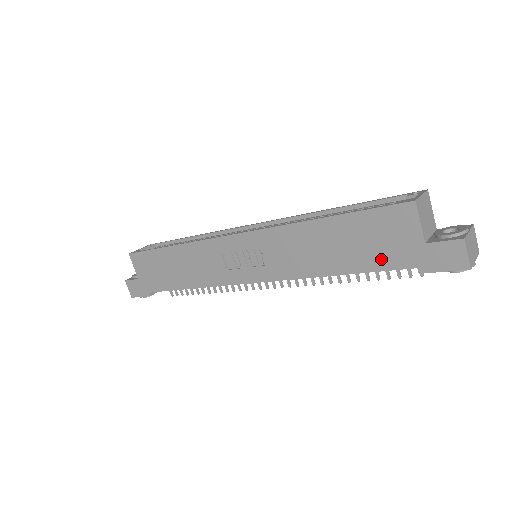
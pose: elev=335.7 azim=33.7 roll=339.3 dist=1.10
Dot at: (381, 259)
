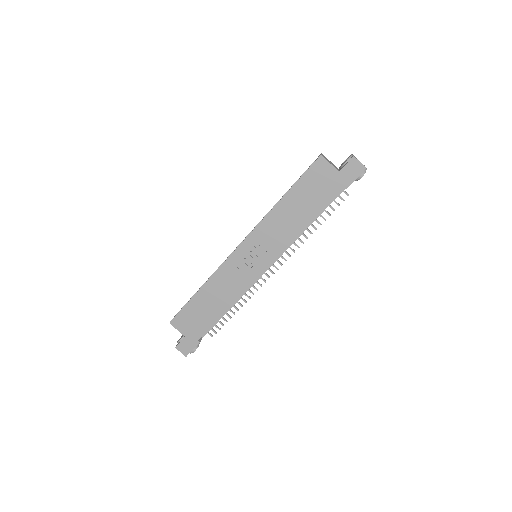
Dot at: (325, 196)
